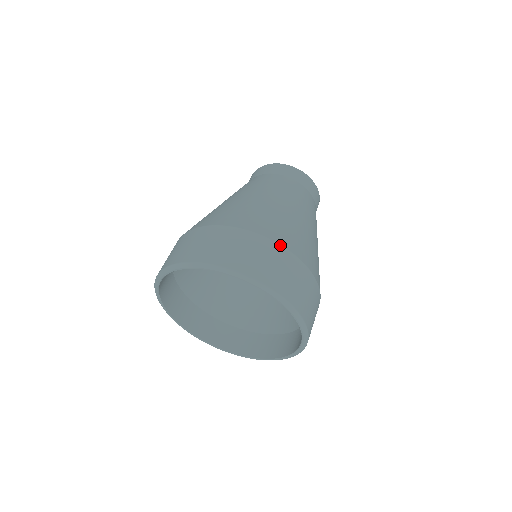
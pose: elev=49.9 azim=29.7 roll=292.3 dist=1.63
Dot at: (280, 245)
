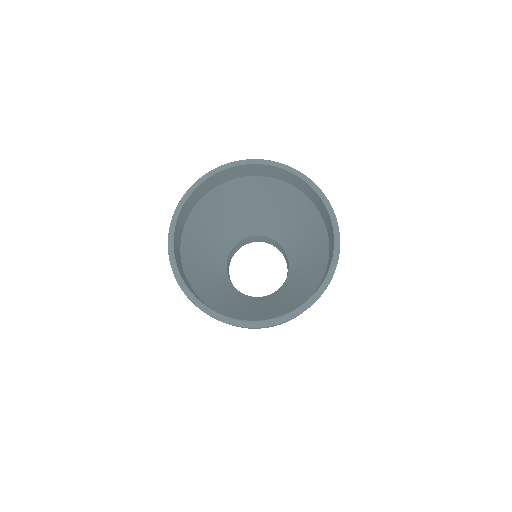
Dot at: occluded
